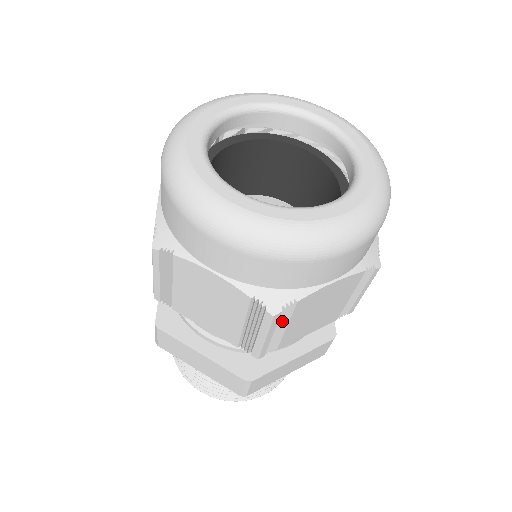
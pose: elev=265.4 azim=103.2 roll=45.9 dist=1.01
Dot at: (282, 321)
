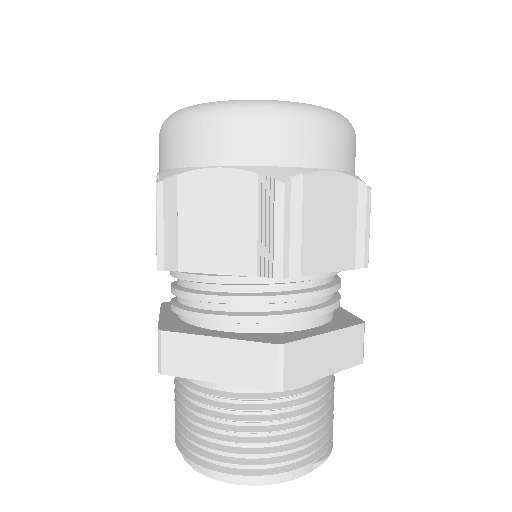
Dot at: (295, 207)
